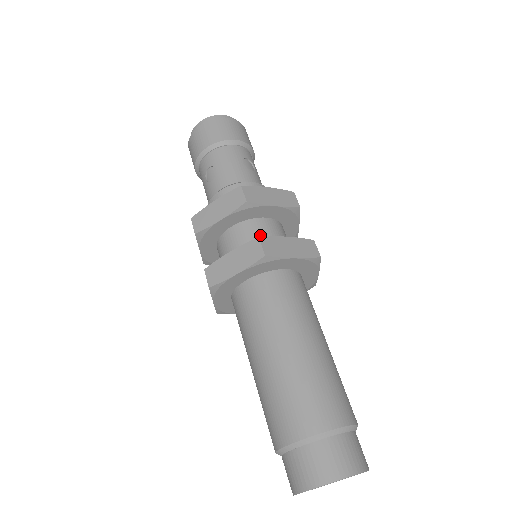
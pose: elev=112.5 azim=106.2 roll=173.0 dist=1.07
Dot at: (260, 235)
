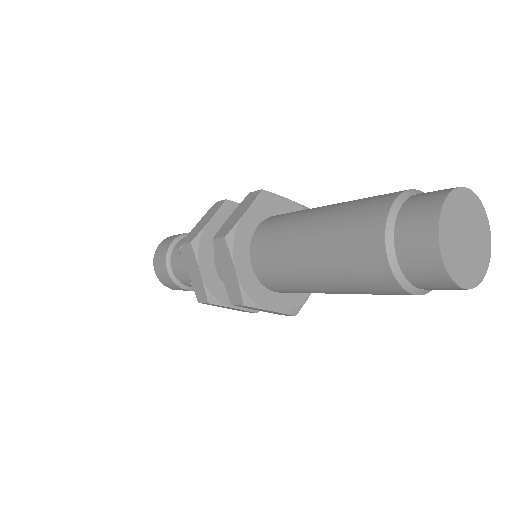
Dot at: occluded
